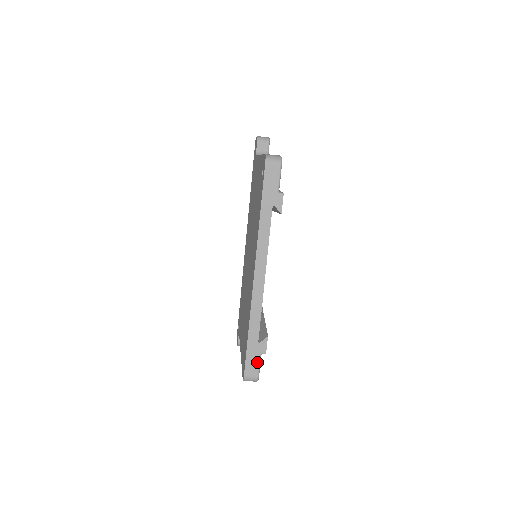
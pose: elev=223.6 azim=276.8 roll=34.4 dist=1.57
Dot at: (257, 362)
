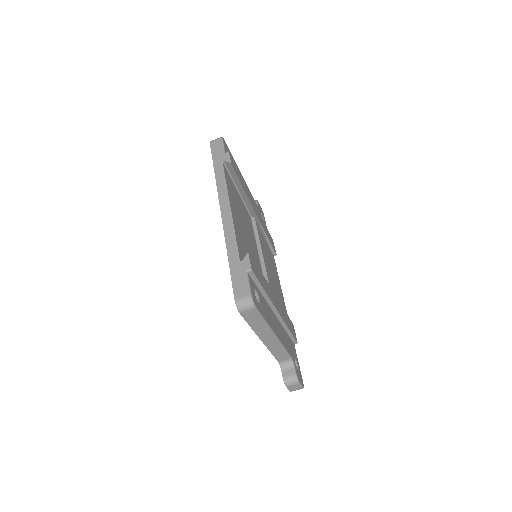
Dot at: (244, 280)
